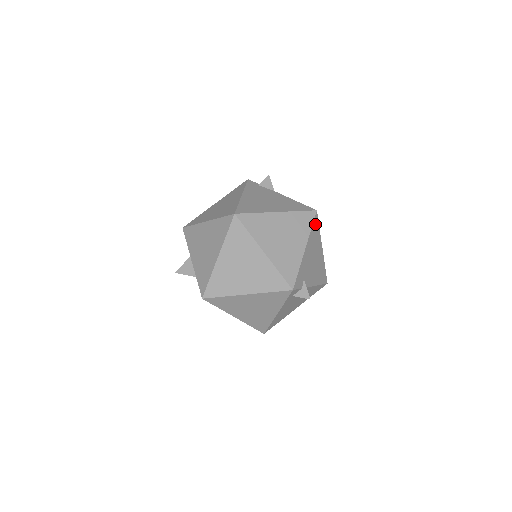
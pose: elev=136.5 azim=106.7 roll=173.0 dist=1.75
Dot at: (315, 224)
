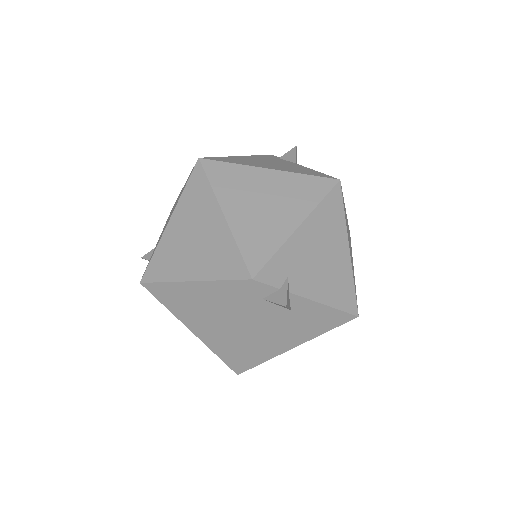
Dot at: (333, 200)
